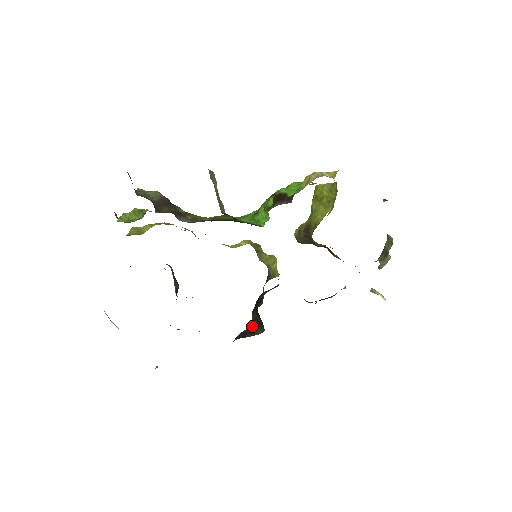
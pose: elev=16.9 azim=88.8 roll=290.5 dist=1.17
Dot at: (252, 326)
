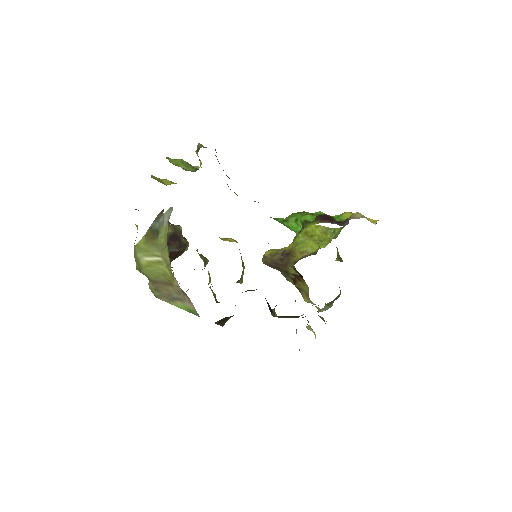
Dot at: occluded
